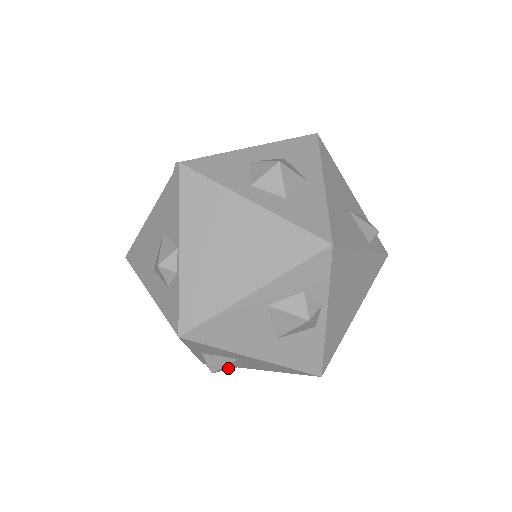
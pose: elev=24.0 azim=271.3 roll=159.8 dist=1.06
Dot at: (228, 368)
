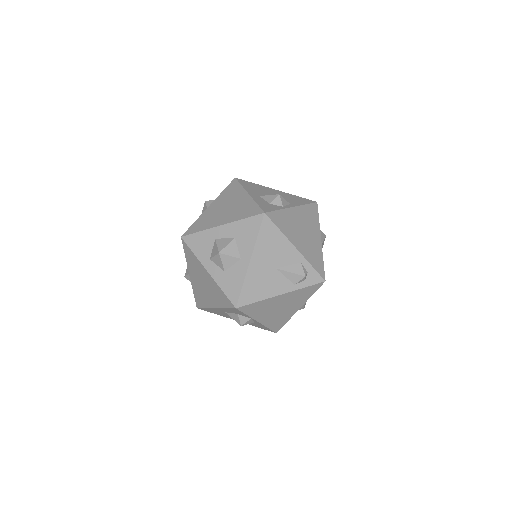
Dot at: occluded
